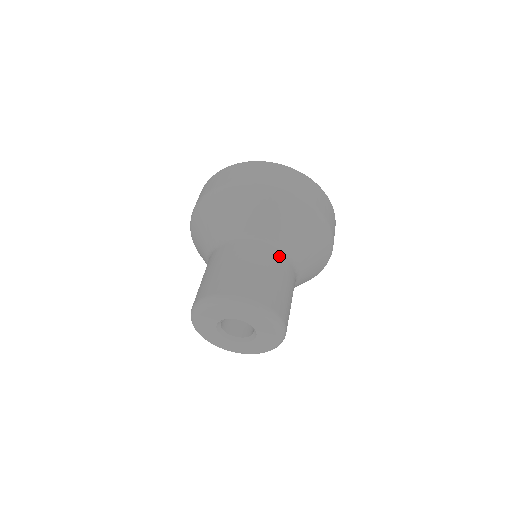
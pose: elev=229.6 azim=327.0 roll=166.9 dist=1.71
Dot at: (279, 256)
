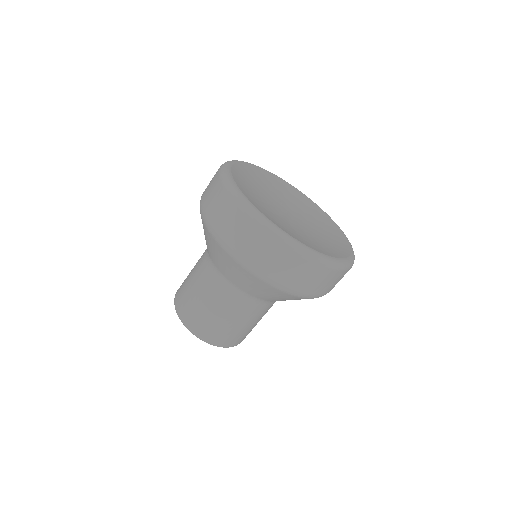
Dot at: (243, 301)
